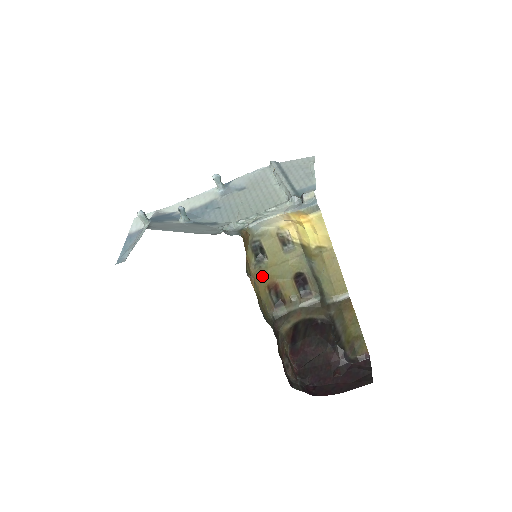
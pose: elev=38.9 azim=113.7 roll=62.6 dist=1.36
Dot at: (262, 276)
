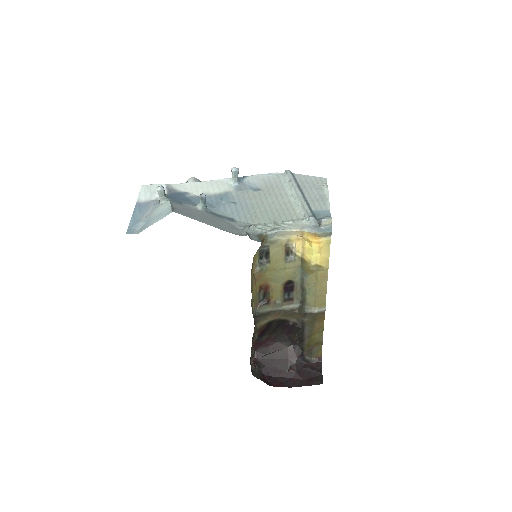
Dot at: (260, 277)
